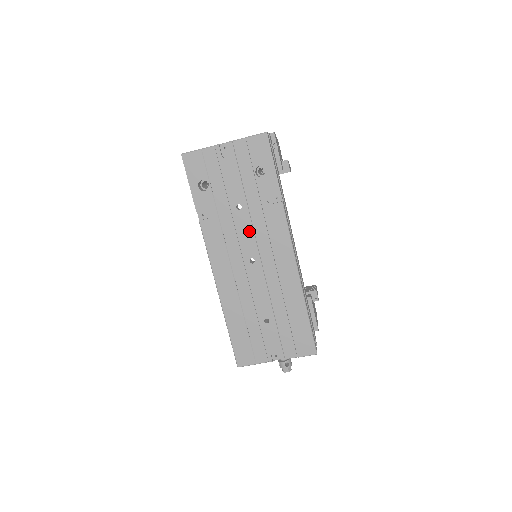
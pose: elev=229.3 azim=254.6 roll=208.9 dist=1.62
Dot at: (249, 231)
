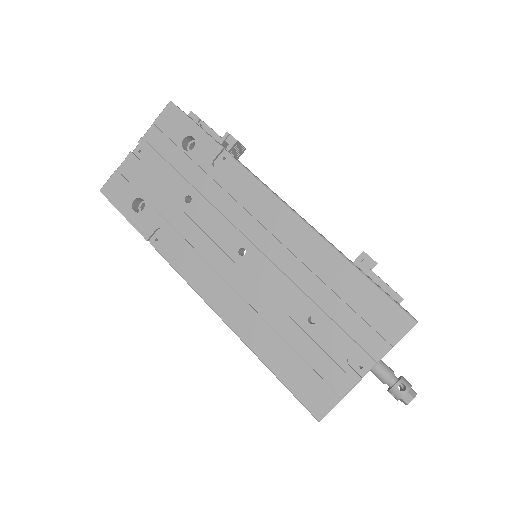
Dot at: (216, 218)
